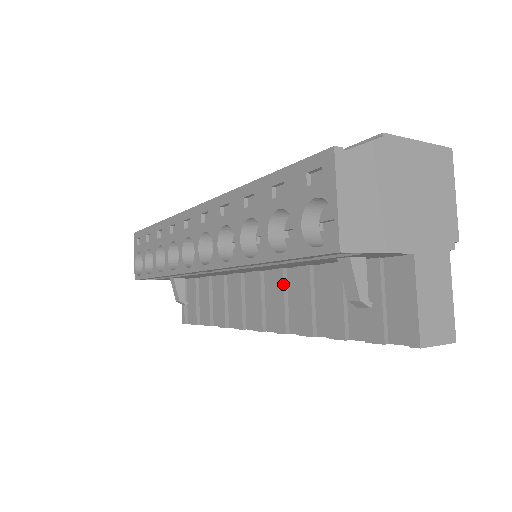
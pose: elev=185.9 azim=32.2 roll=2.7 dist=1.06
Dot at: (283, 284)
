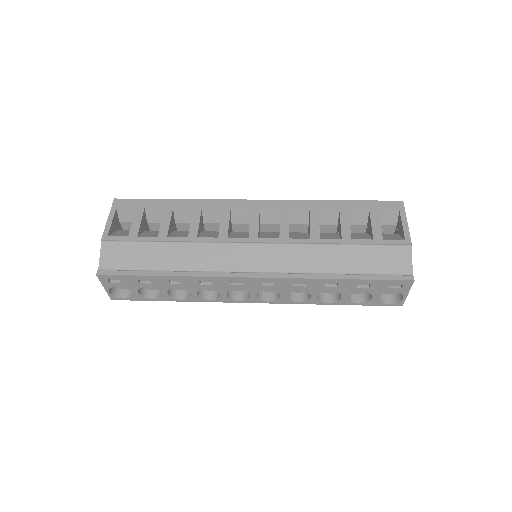
Dot at: occluded
